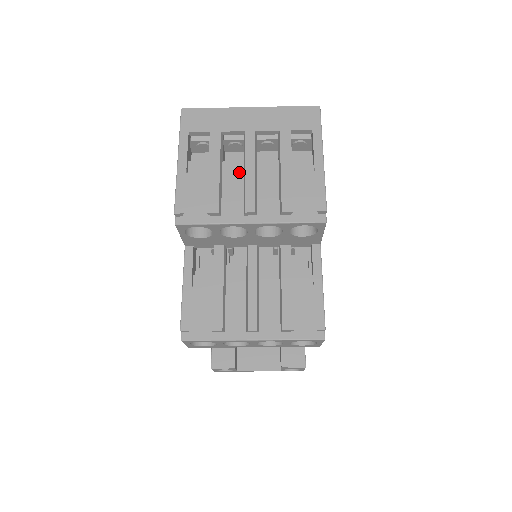
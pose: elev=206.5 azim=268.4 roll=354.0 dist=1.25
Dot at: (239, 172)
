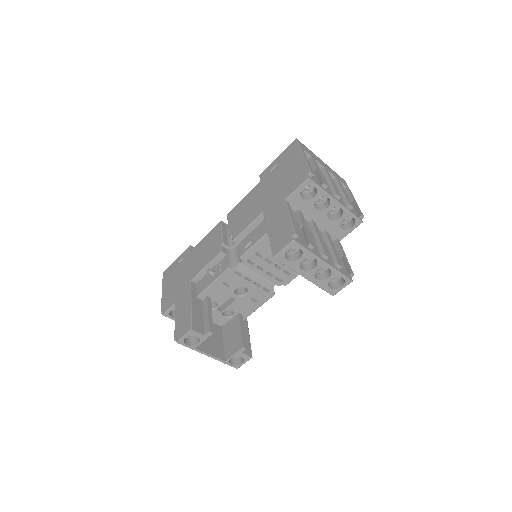
Dot at: (325, 180)
